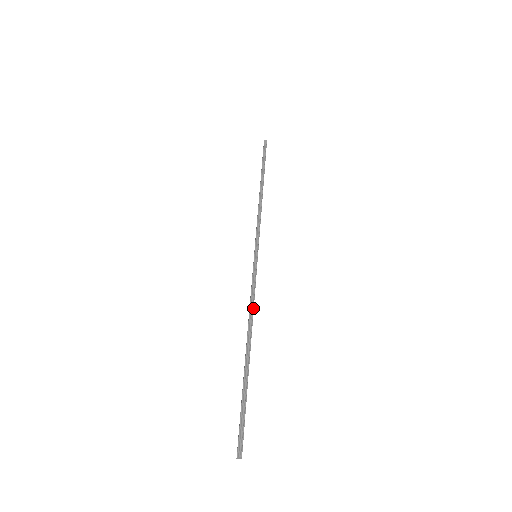
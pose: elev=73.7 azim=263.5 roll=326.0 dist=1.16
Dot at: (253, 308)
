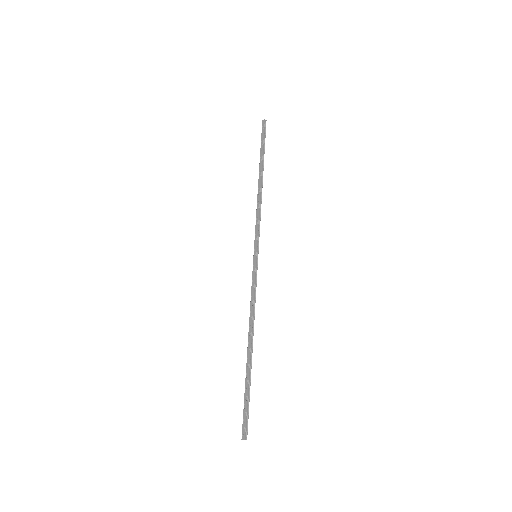
Dot at: occluded
